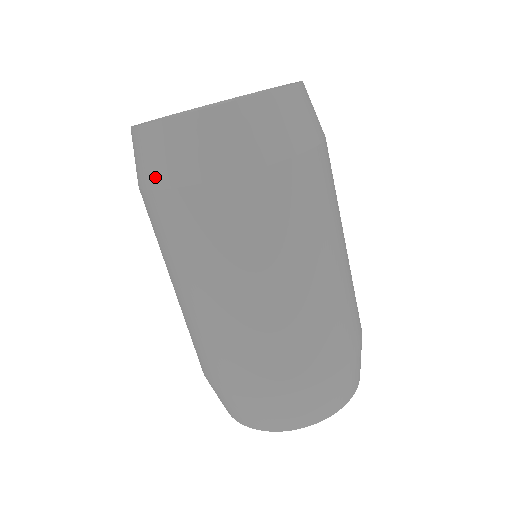
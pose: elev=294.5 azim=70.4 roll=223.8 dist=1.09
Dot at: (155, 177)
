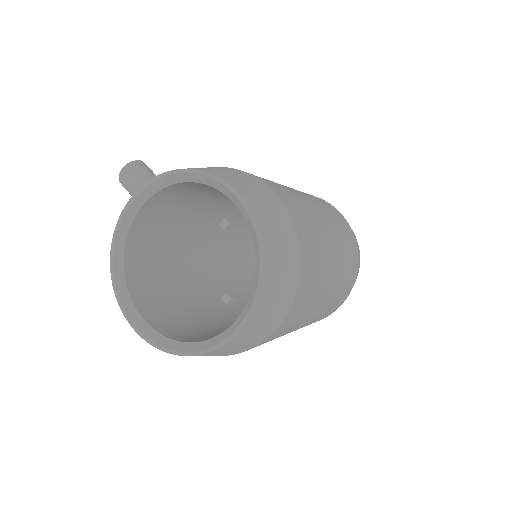
Dot at: occluded
